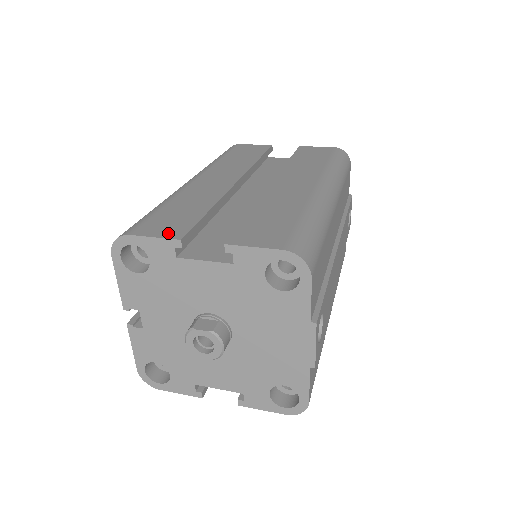
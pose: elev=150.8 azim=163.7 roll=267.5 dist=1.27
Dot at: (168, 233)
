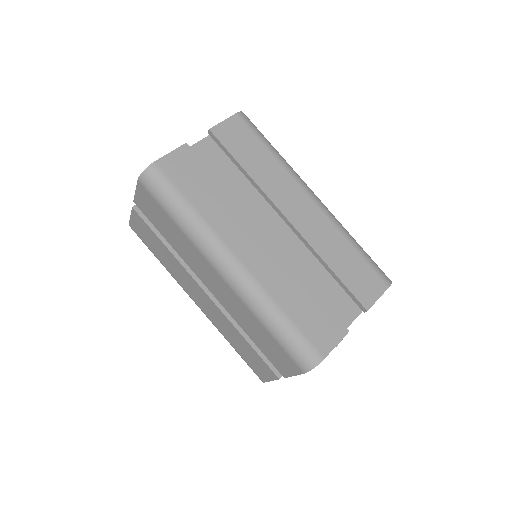
Dot at: (337, 334)
